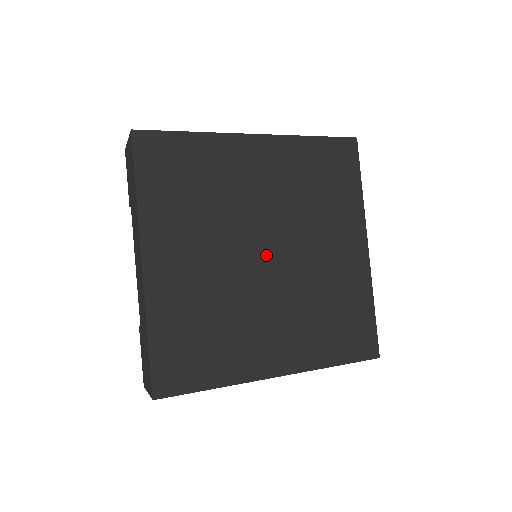
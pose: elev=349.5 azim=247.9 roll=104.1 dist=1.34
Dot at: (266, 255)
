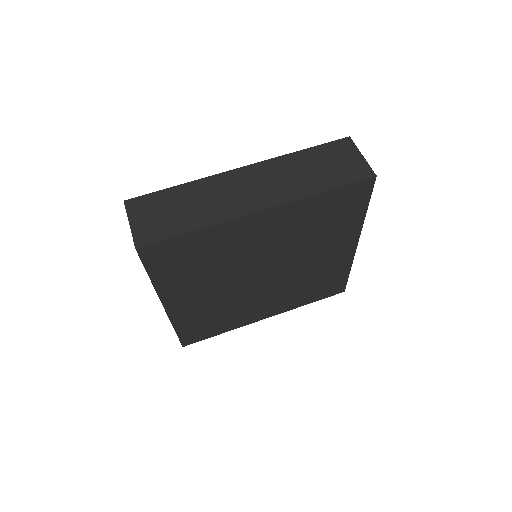
Dot at: (264, 276)
